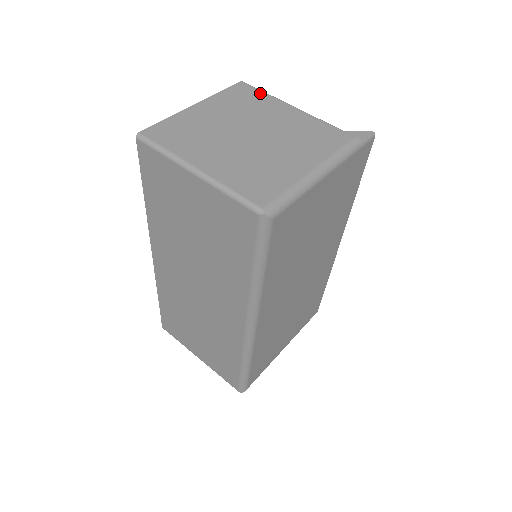
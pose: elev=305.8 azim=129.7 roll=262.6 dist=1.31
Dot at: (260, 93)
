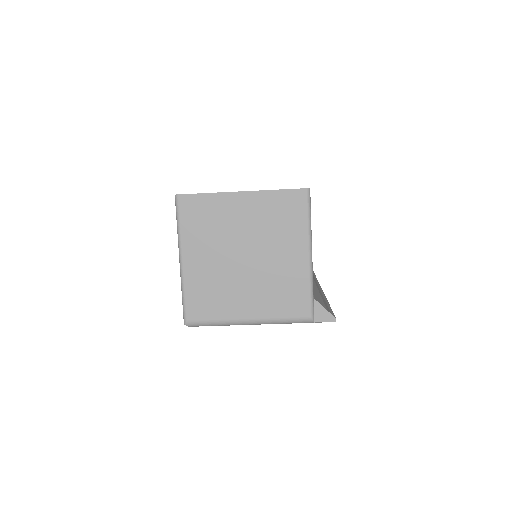
Dot at: (303, 216)
